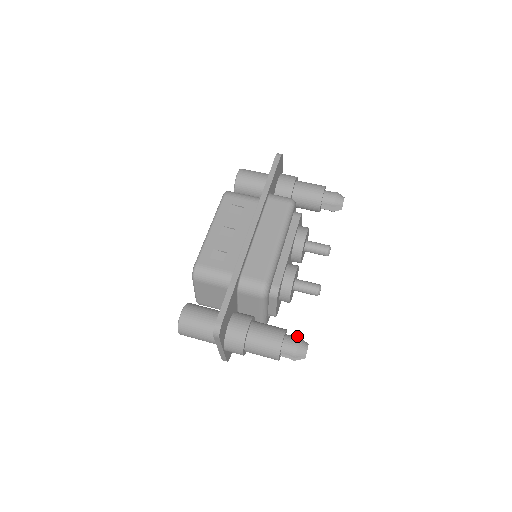
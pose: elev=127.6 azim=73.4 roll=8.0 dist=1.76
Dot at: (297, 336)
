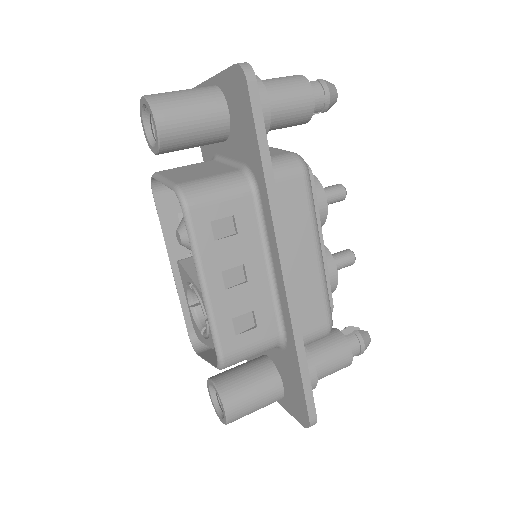
Dot at: (354, 332)
